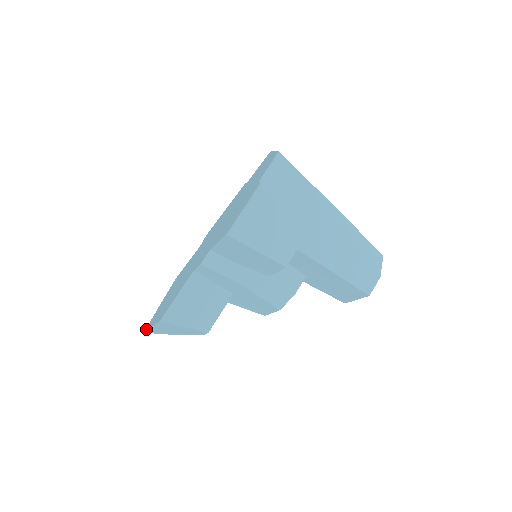
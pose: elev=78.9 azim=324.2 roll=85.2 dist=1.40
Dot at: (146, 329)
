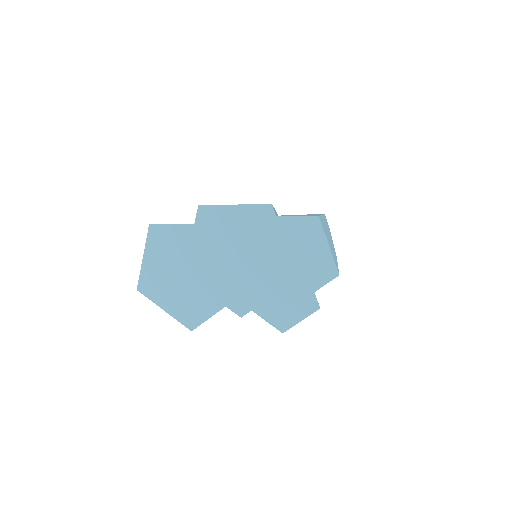
Dot at: (144, 294)
